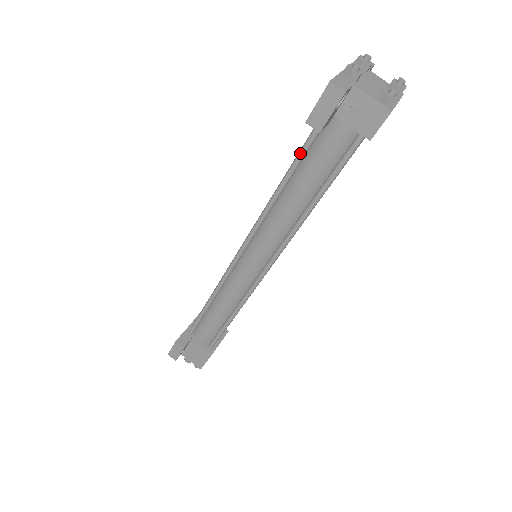
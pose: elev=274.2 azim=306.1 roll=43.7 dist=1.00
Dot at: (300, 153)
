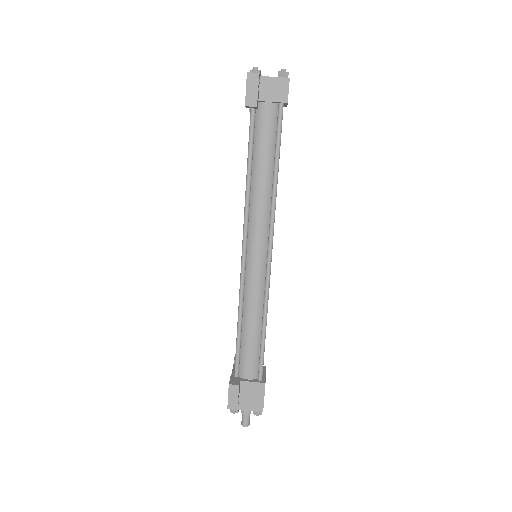
Dot at: (250, 141)
